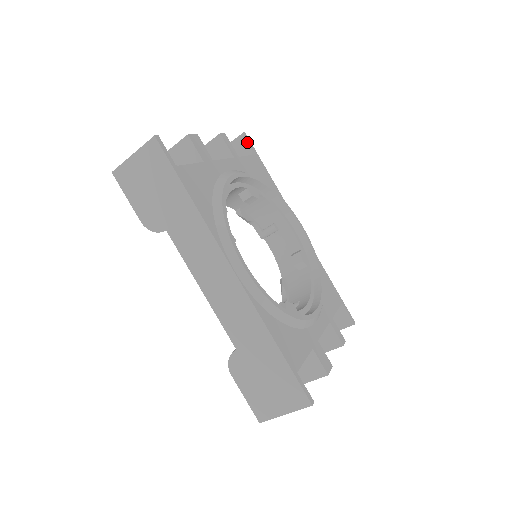
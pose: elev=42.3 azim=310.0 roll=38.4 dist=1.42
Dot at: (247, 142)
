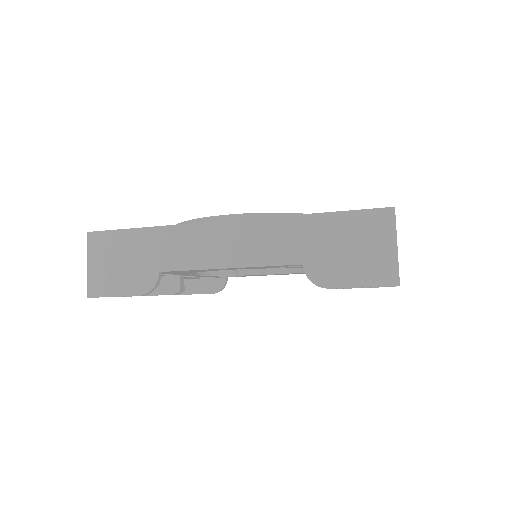
Dot at: occluded
